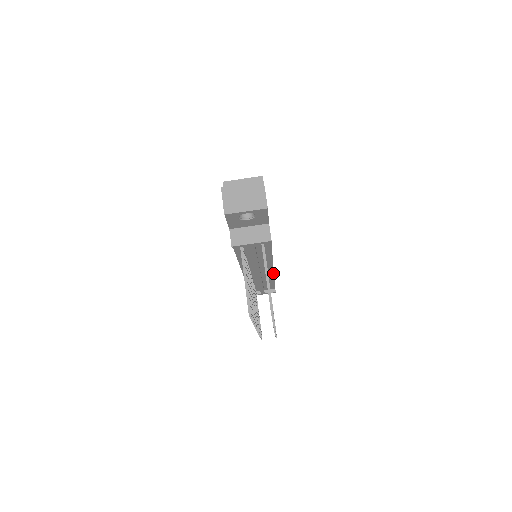
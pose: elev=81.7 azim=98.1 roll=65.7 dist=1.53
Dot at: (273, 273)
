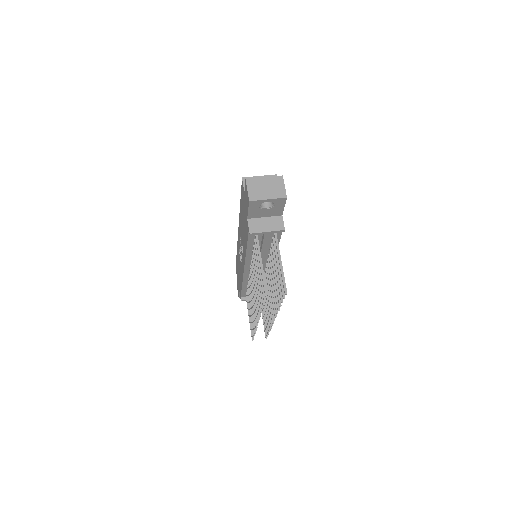
Dot at: occluded
